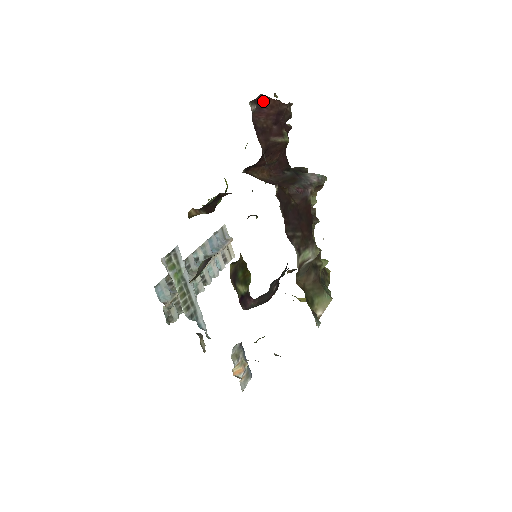
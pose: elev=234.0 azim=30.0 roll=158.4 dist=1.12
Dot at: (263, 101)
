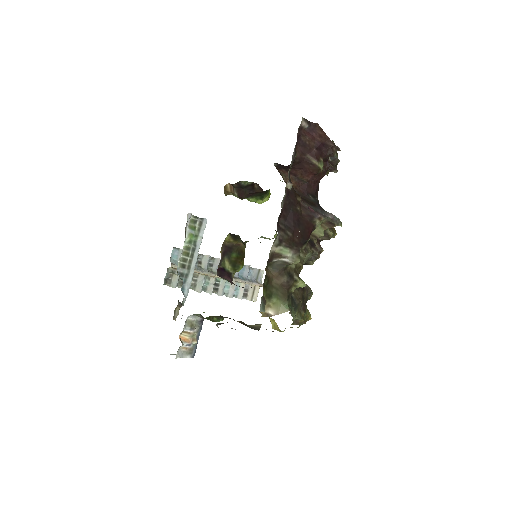
Dot at: (316, 128)
